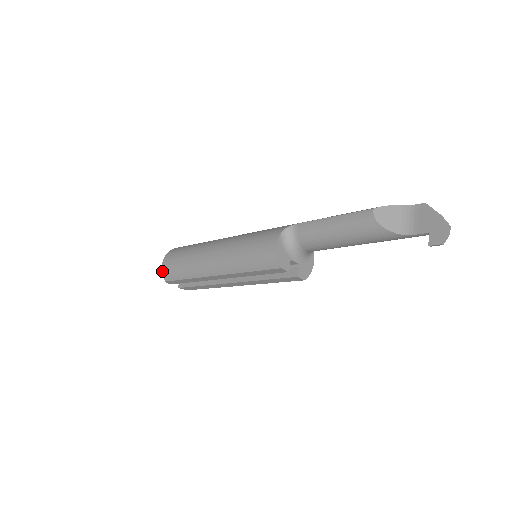
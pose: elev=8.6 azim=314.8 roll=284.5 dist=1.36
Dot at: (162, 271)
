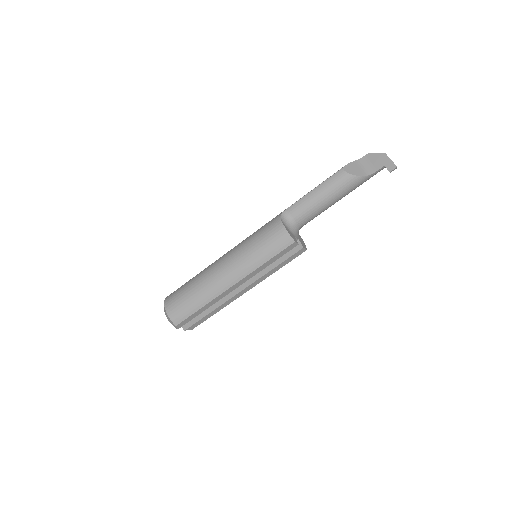
Dot at: (170, 318)
